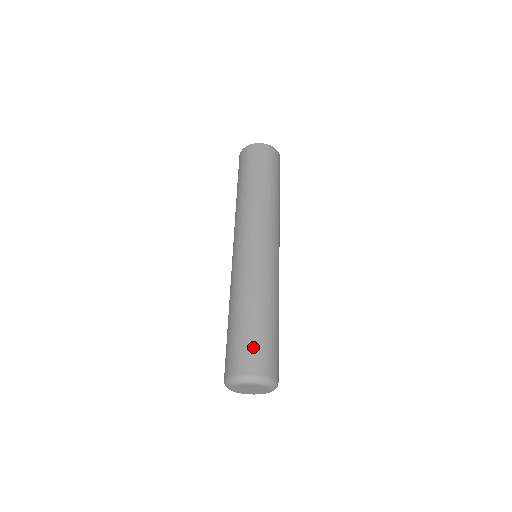
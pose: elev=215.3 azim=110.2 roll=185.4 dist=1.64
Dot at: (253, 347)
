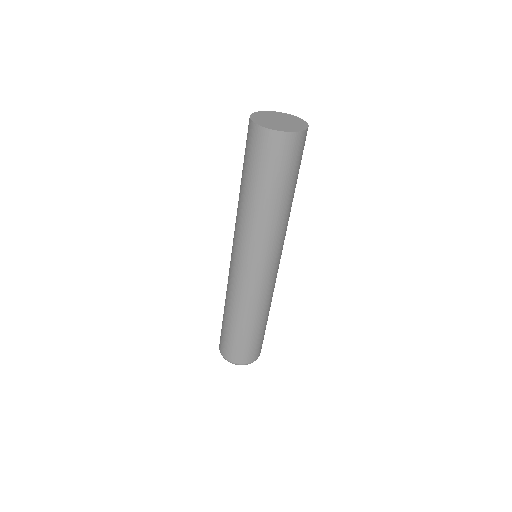
Dot at: (240, 349)
